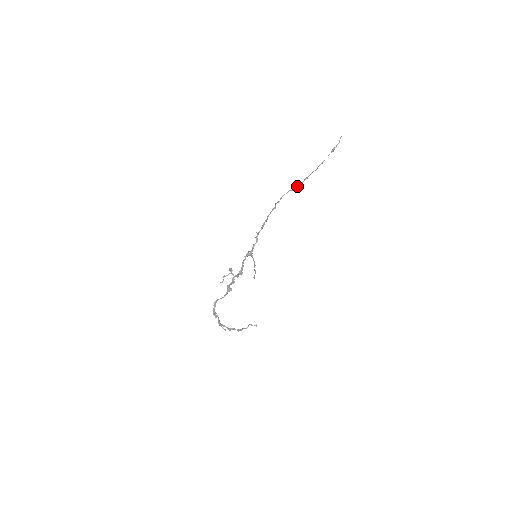
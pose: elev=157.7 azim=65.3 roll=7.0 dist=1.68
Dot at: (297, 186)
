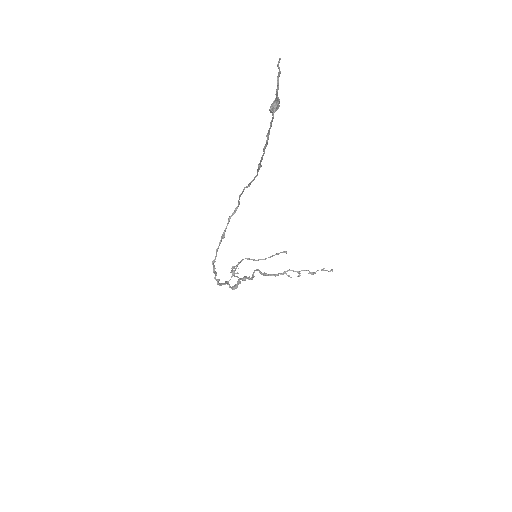
Dot at: (254, 177)
